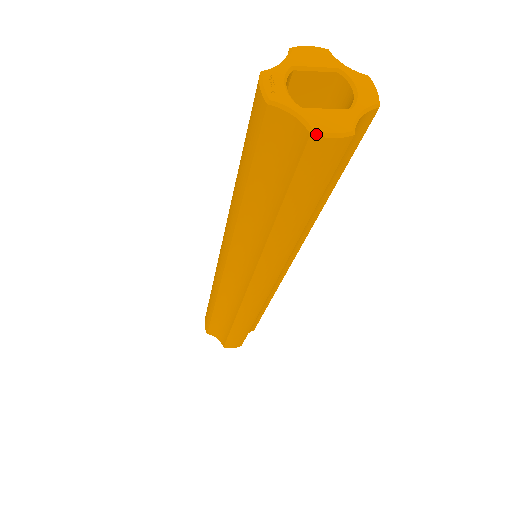
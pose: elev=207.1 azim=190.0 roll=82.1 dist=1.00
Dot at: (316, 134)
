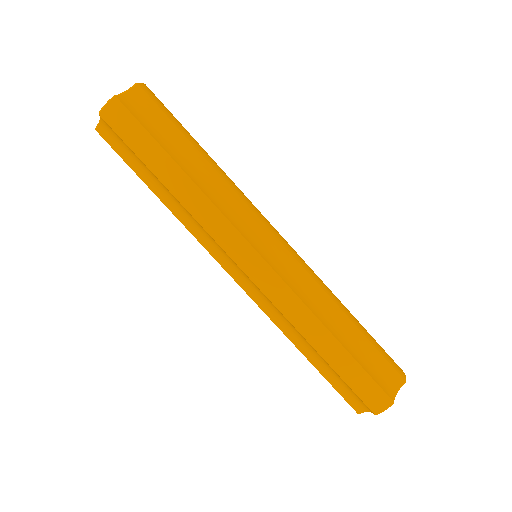
Dot at: (100, 112)
